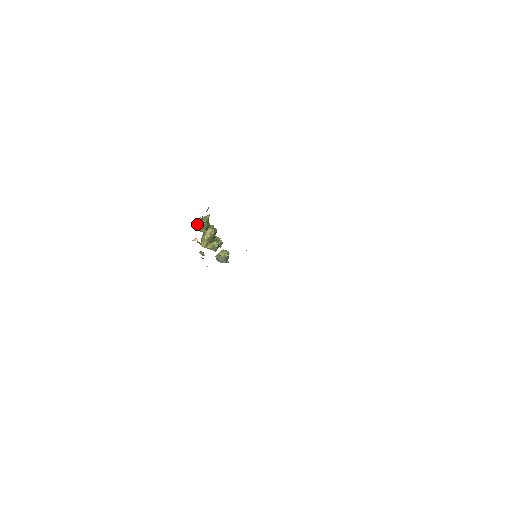
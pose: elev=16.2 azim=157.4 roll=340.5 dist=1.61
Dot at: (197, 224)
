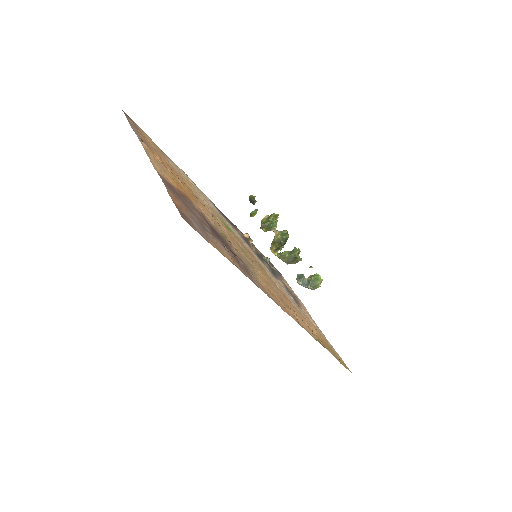
Dot at: (262, 221)
